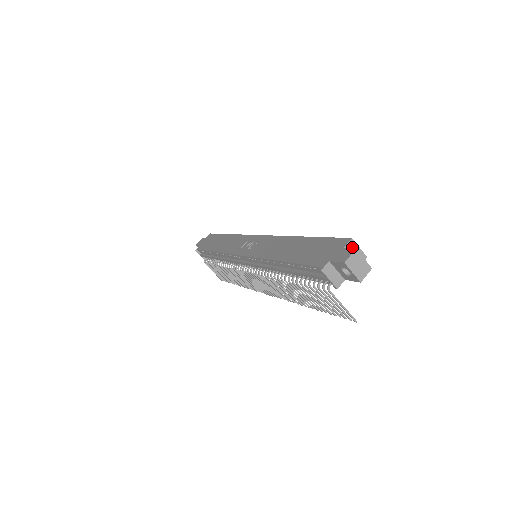
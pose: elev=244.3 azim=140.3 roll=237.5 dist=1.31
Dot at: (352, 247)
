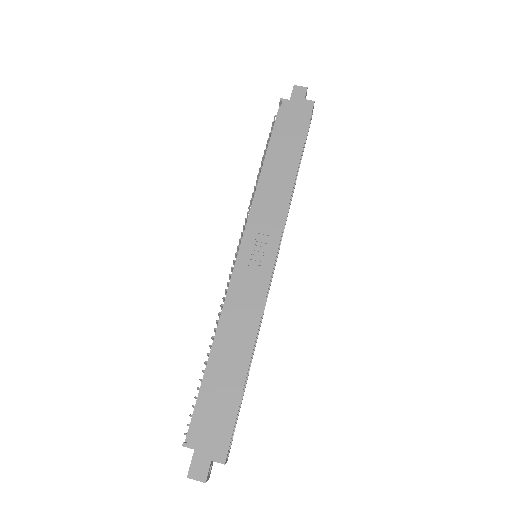
Dot at: (220, 462)
